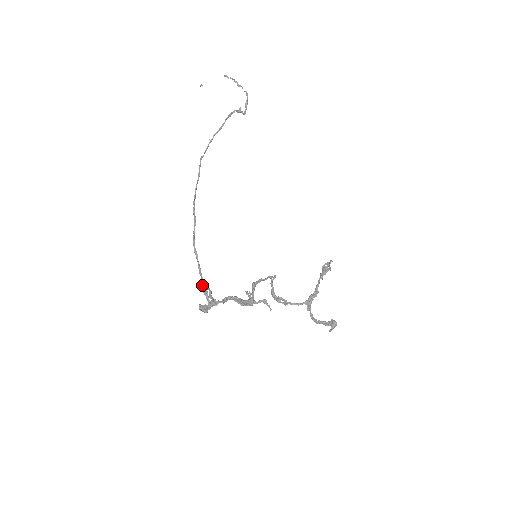
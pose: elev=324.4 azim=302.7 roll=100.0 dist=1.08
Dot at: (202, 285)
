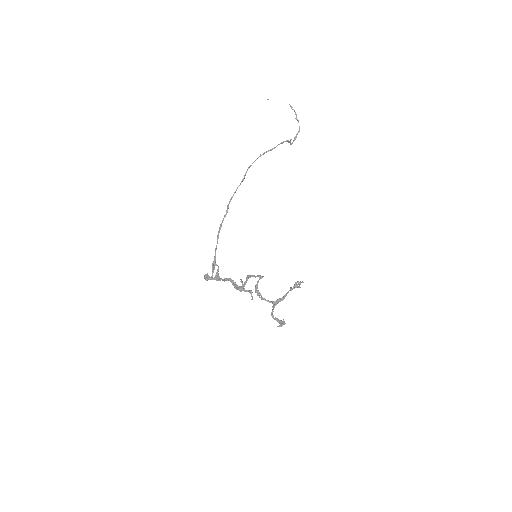
Dot at: (213, 261)
